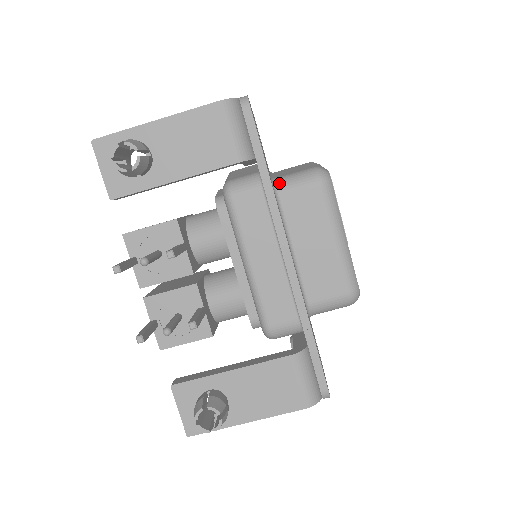
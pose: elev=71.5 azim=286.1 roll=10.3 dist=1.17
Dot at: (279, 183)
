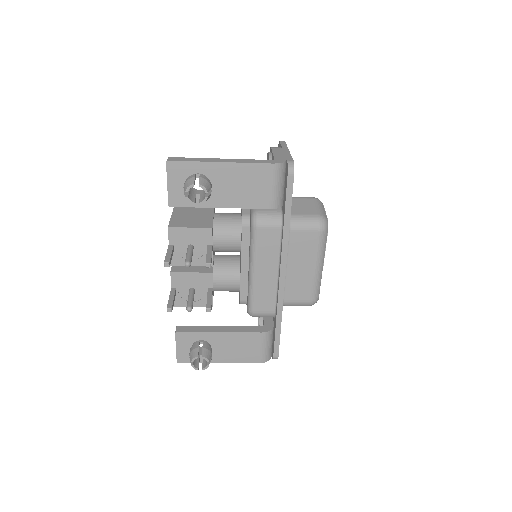
Dot at: (292, 221)
